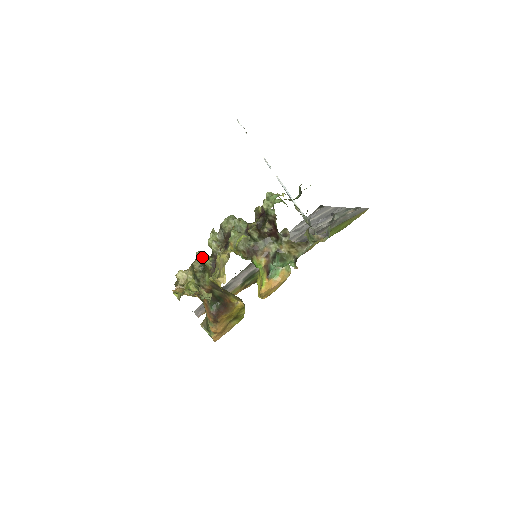
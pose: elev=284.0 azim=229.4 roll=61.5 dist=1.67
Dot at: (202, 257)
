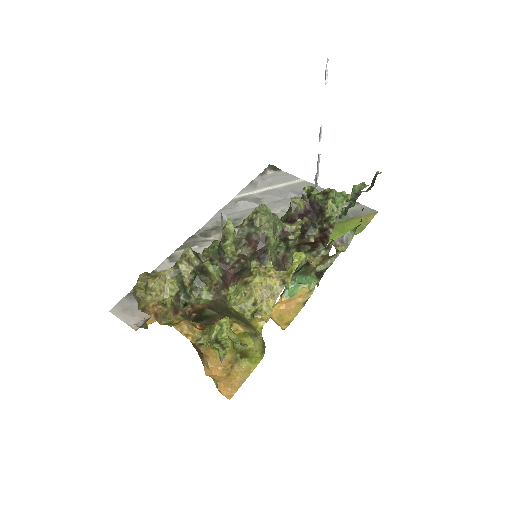
Dot at: (197, 258)
